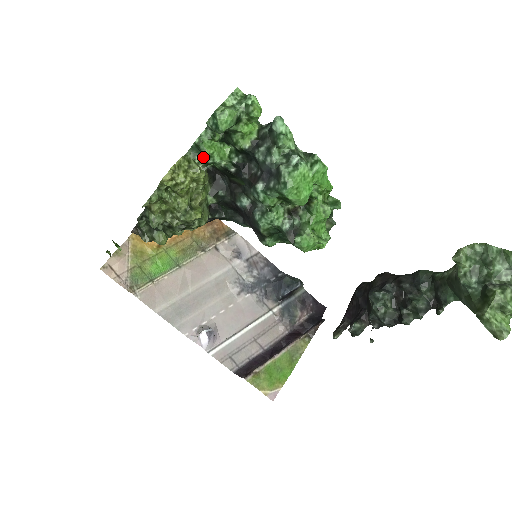
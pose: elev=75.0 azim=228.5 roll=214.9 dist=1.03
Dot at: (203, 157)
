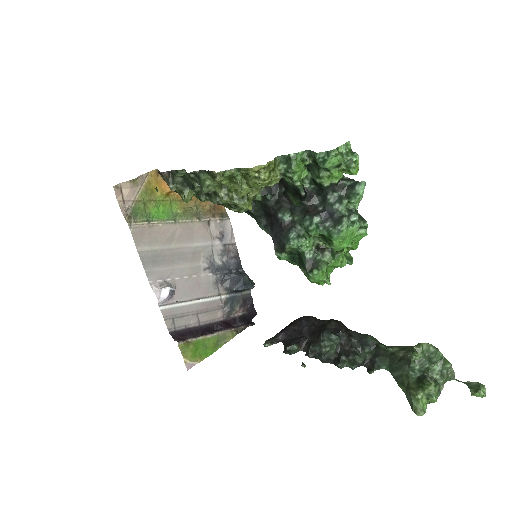
Dot at: (285, 168)
